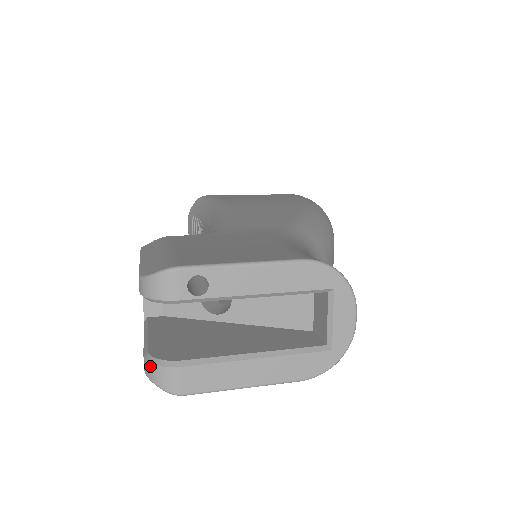
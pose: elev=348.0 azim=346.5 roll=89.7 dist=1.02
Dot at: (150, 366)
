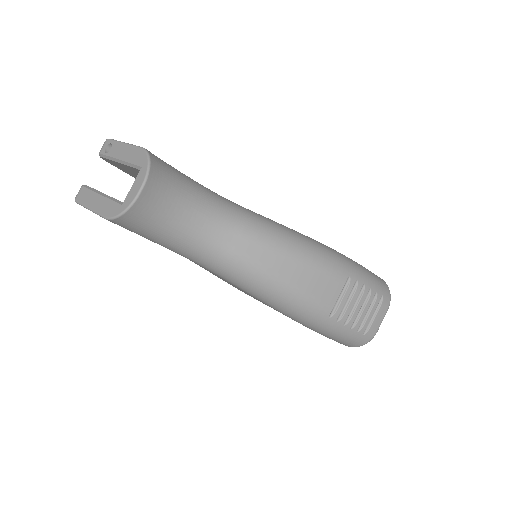
Dot at: occluded
